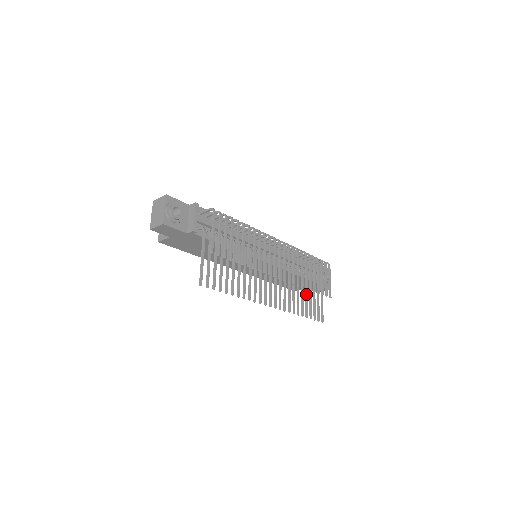
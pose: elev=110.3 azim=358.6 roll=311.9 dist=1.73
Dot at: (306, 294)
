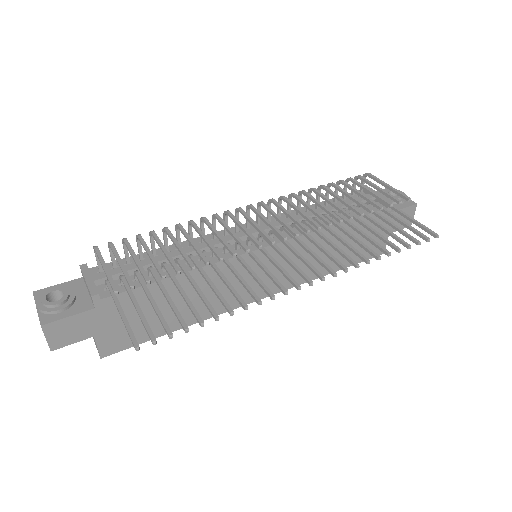
Dot at: (368, 229)
